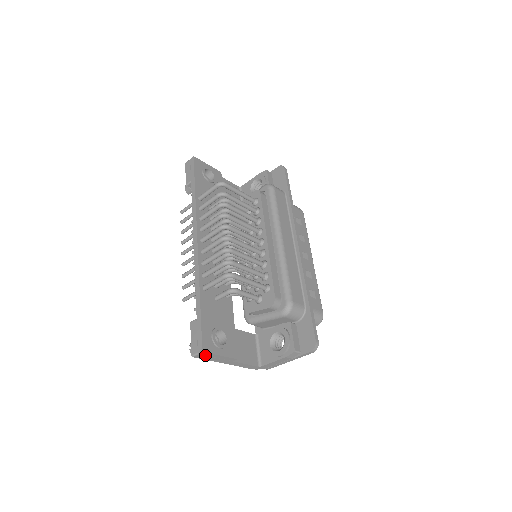
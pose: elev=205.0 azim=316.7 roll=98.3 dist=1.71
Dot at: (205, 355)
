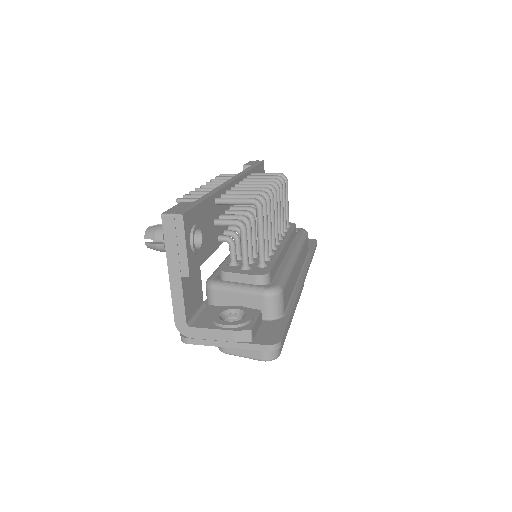
Dot at: (175, 227)
